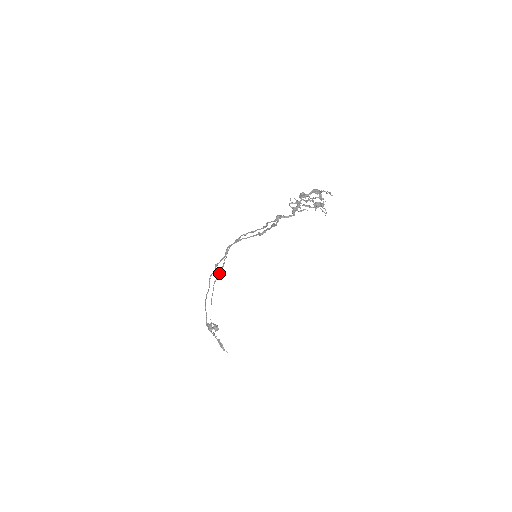
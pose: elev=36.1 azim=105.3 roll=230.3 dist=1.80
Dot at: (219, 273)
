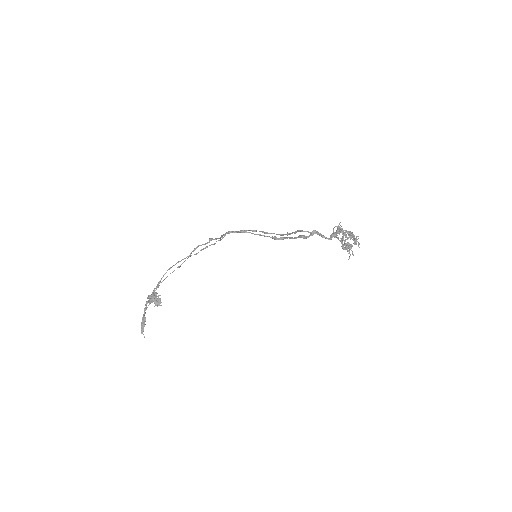
Dot at: occluded
